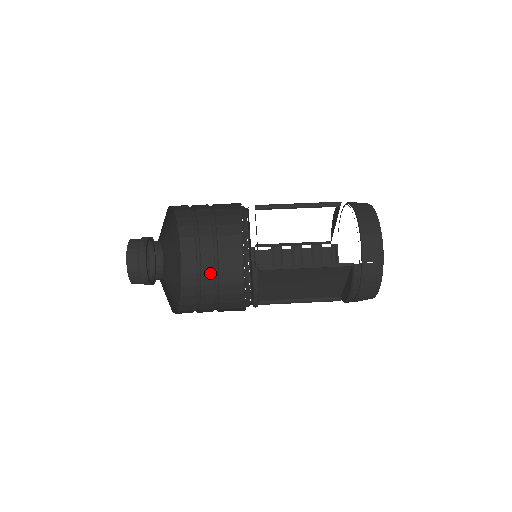
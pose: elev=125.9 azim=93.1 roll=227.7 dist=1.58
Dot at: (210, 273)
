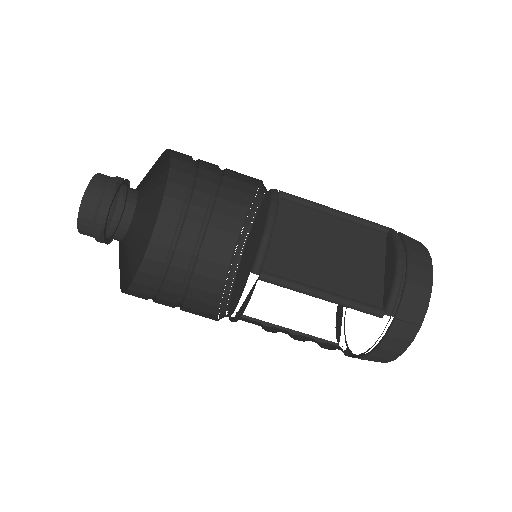
Dot at: (211, 171)
